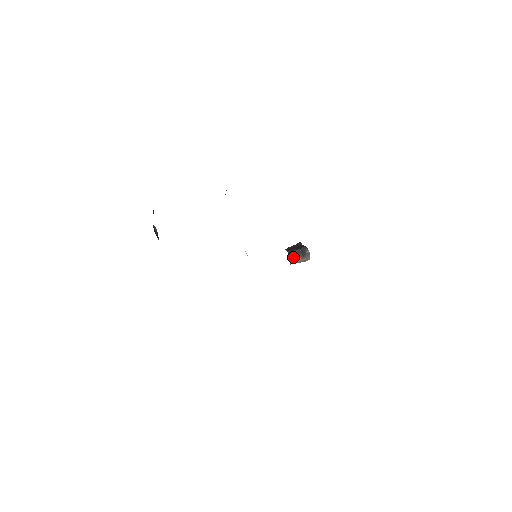
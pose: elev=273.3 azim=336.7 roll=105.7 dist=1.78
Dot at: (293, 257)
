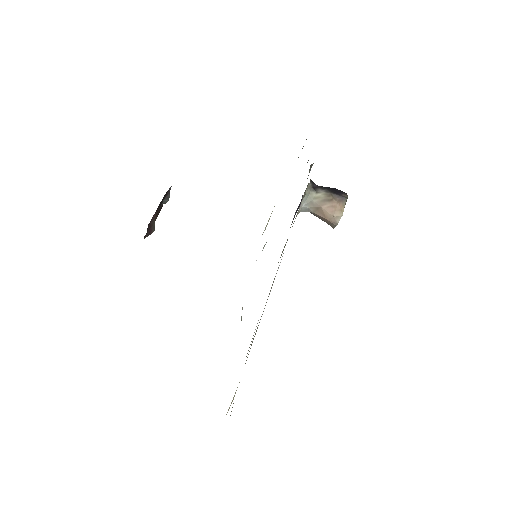
Dot at: (316, 189)
